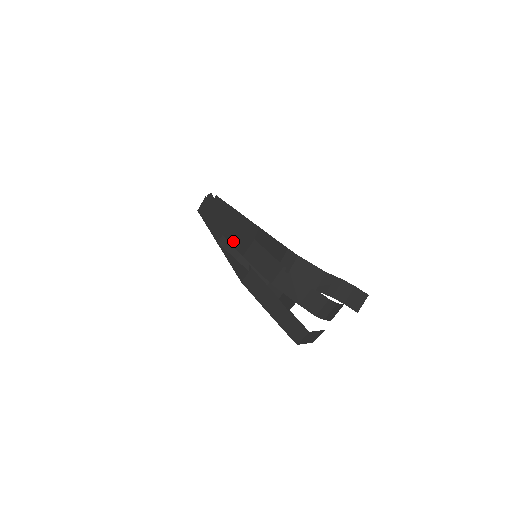
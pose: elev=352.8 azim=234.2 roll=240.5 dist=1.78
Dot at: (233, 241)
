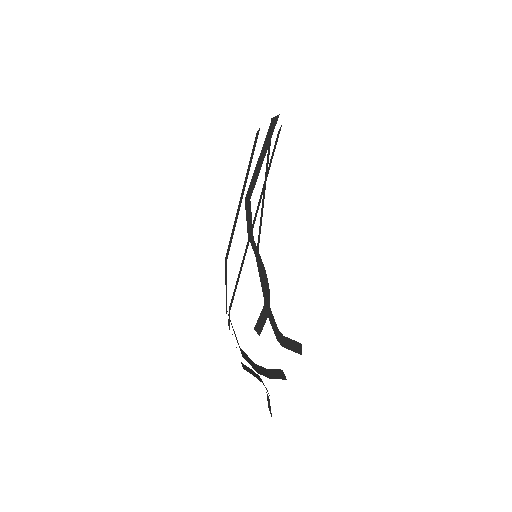
Dot at: (232, 230)
